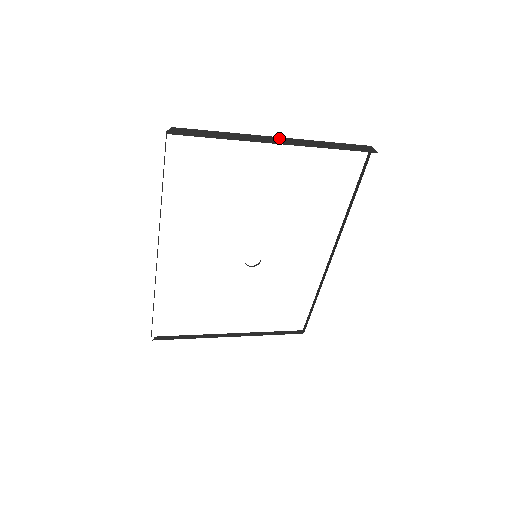
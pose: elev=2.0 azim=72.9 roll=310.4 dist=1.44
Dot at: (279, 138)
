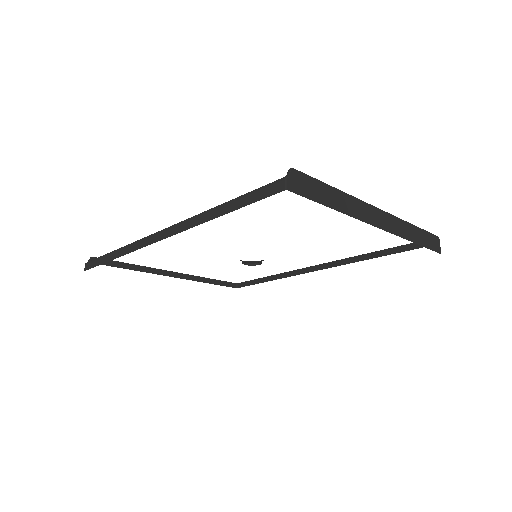
Dot at: (381, 212)
